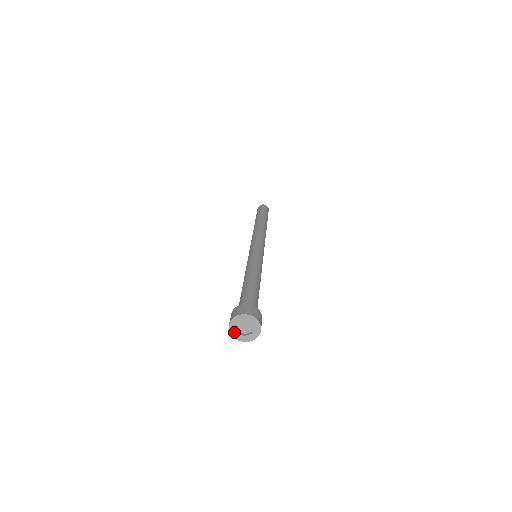
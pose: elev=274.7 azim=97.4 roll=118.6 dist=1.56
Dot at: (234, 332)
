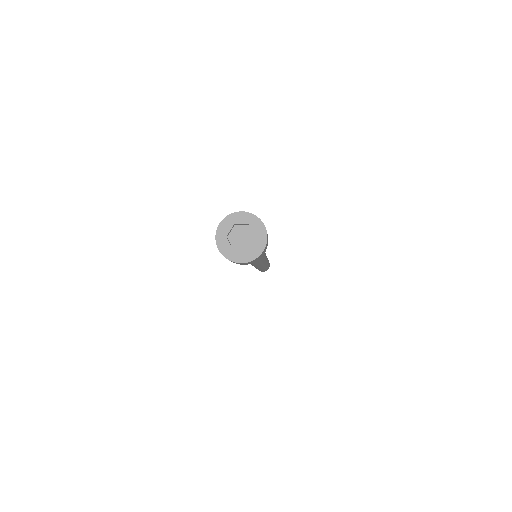
Dot at: (222, 237)
